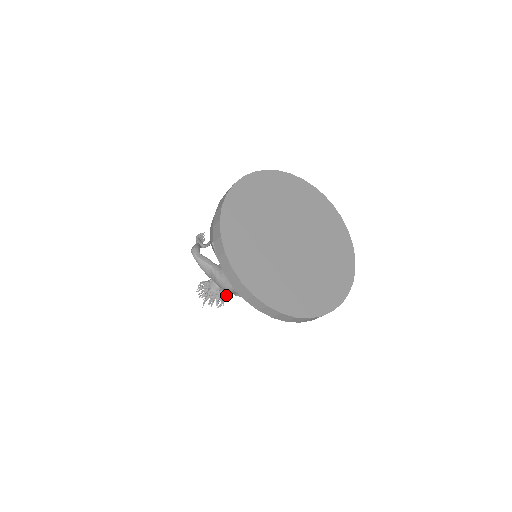
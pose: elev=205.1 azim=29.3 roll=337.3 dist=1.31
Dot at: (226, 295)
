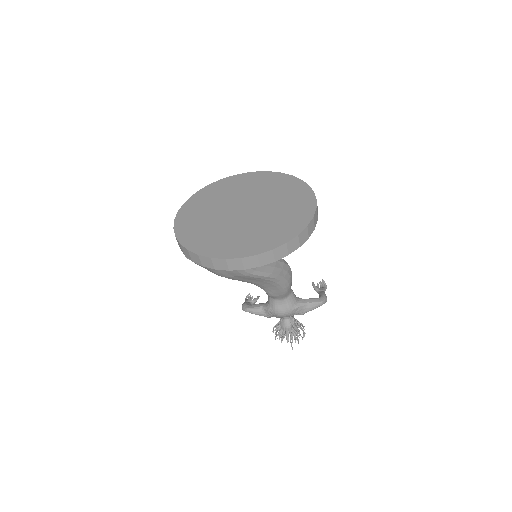
Dot at: (300, 324)
